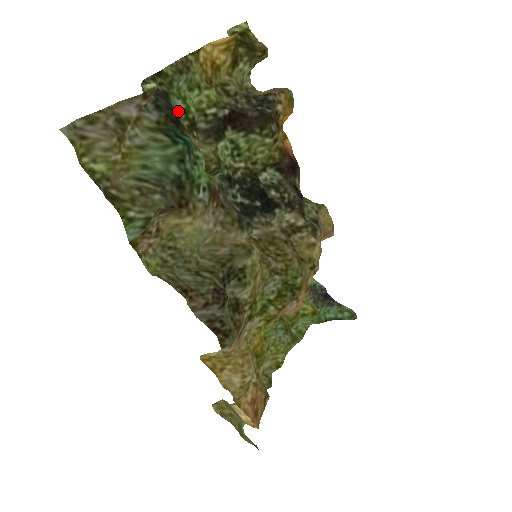
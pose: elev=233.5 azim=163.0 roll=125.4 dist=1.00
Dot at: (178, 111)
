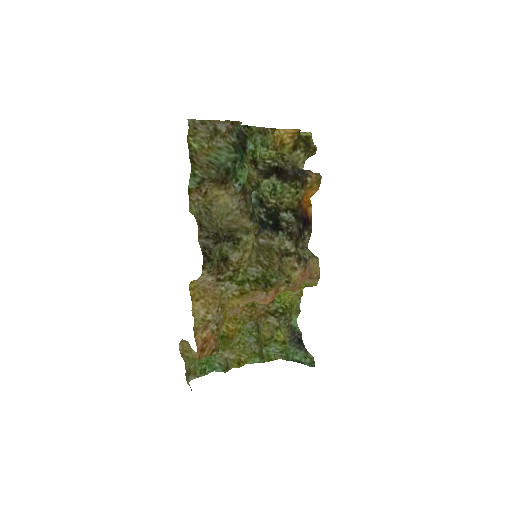
Dot at: (249, 149)
